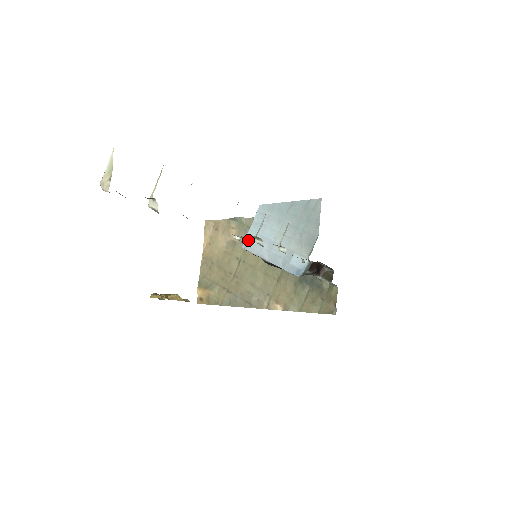
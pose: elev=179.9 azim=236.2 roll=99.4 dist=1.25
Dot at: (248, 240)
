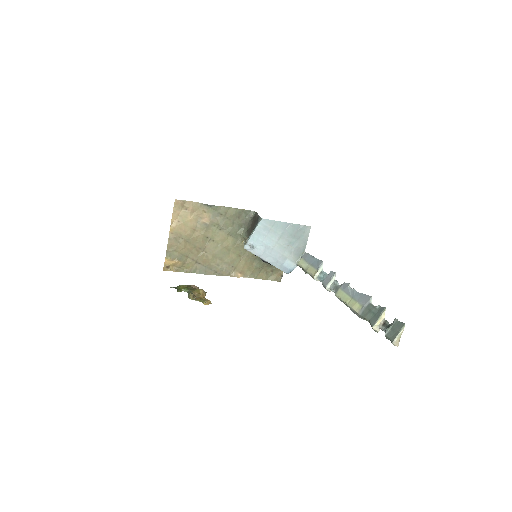
Dot at: (252, 244)
